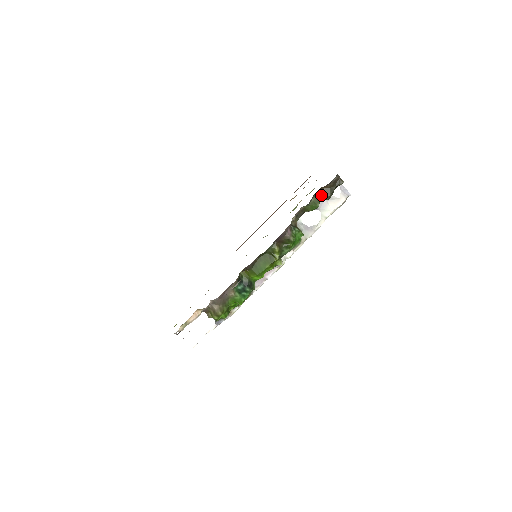
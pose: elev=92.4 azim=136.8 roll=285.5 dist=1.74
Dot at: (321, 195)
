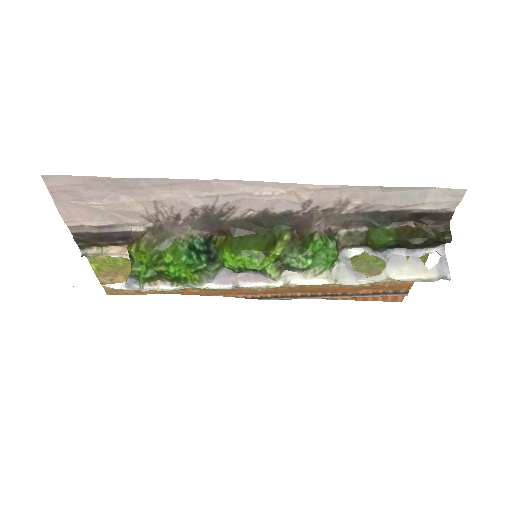
Dot at: (404, 231)
